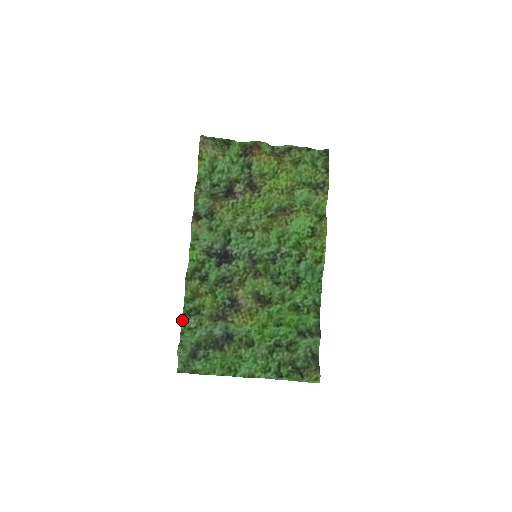
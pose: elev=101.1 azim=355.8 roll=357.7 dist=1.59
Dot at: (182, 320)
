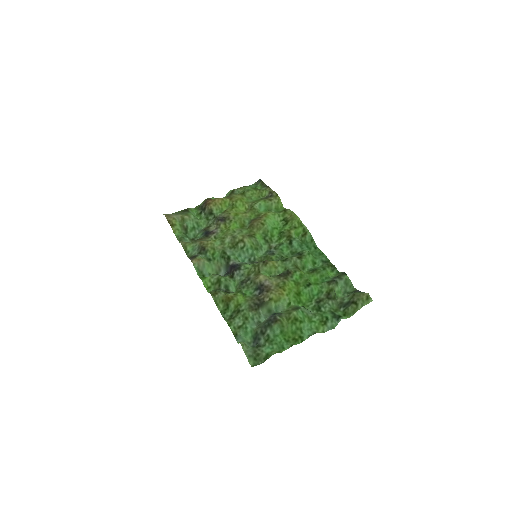
Dot at: (229, 324)
